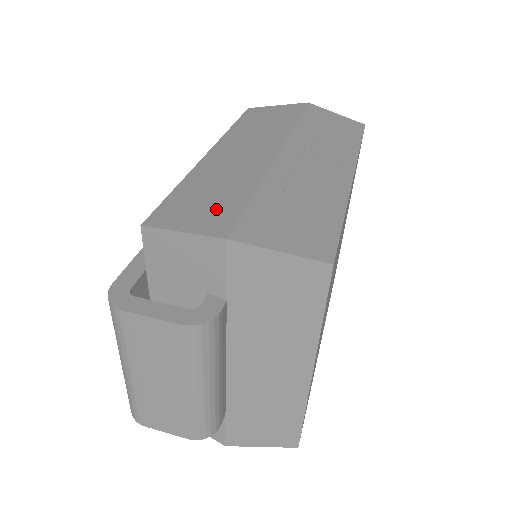
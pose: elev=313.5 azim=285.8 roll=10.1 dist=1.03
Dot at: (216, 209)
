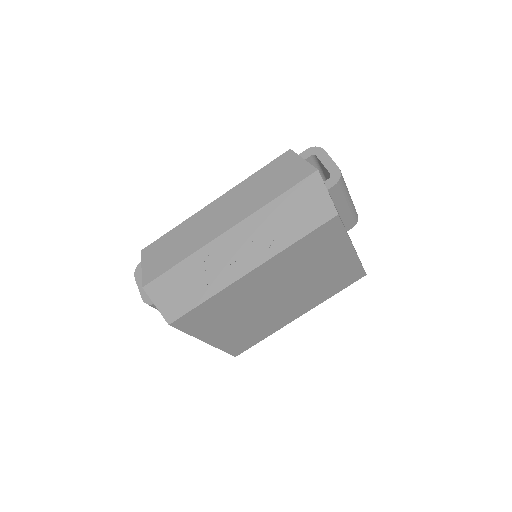
Dot at: (161, 262)
